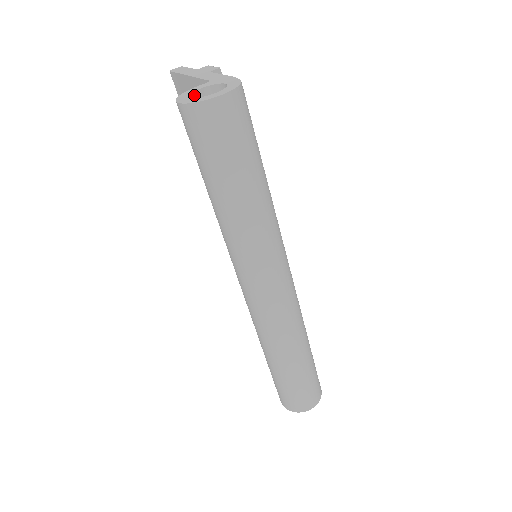
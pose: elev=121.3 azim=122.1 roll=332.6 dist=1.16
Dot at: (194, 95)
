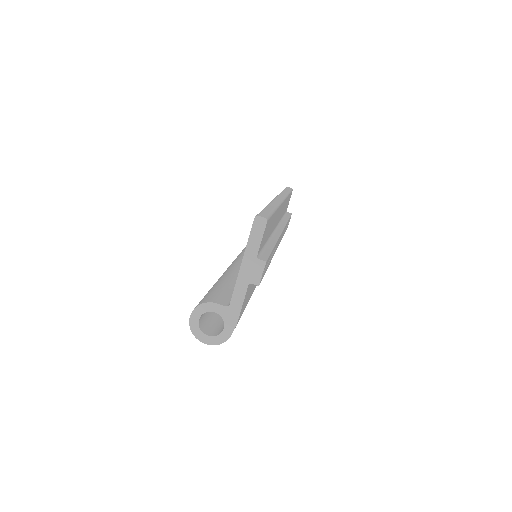
Dot at: (208, 311)
